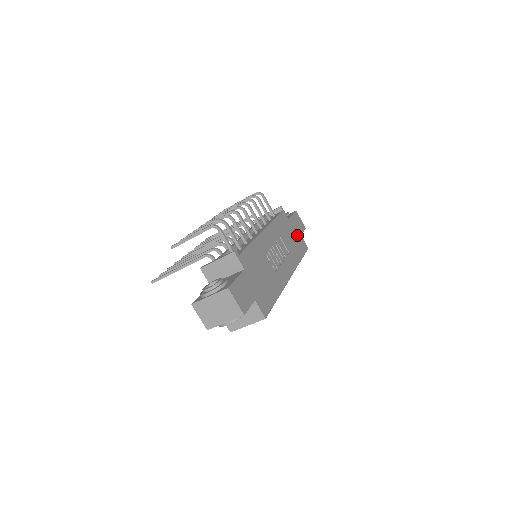
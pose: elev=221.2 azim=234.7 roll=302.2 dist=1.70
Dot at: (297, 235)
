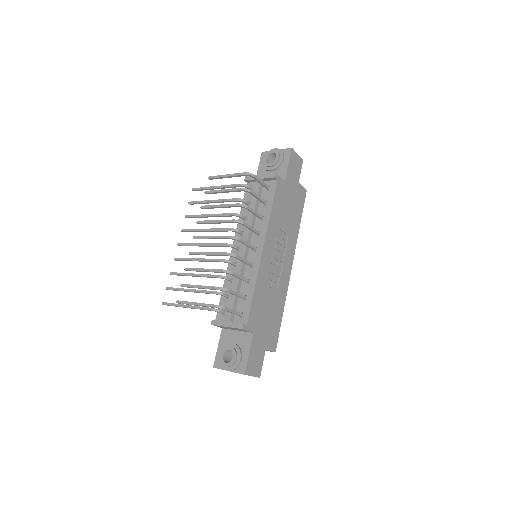
Dot at: (295, 191)
